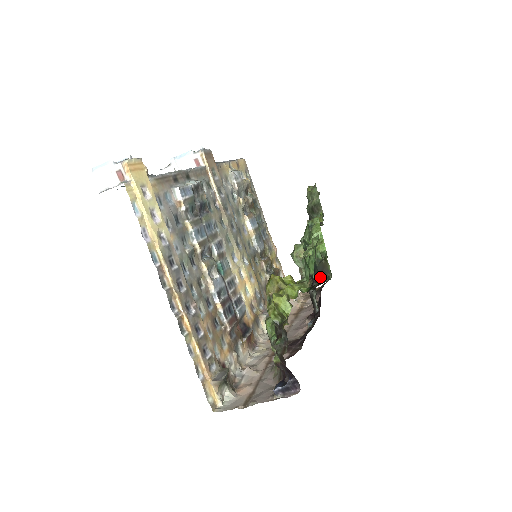
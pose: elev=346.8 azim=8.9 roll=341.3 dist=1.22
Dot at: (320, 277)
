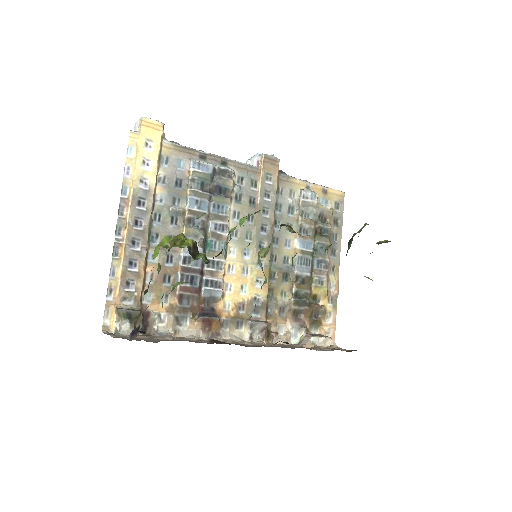
Dot at: (218, 254)
